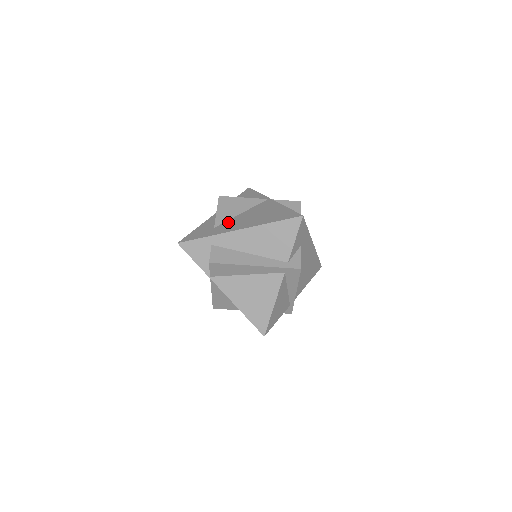
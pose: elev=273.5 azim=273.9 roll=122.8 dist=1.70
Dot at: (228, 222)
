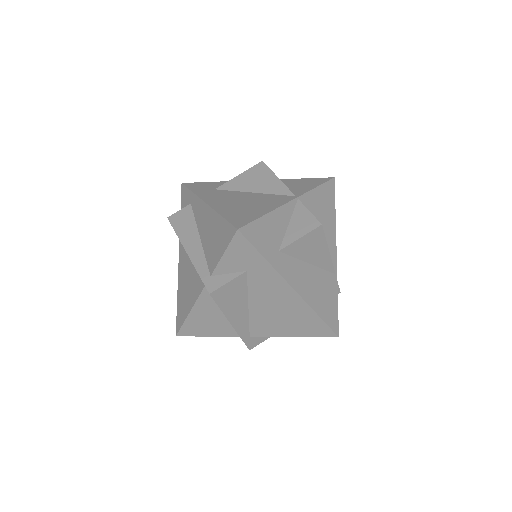
Dot at: (227, 192)
